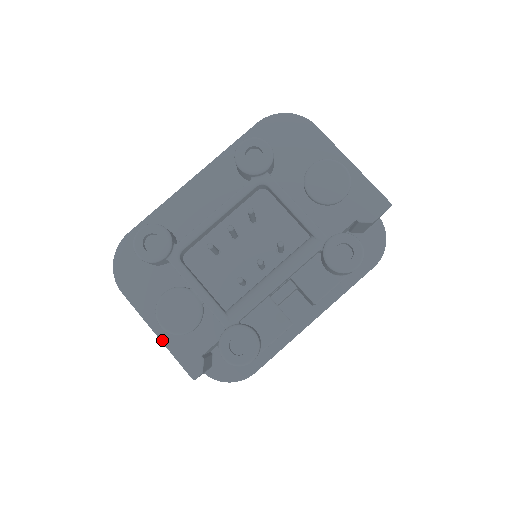
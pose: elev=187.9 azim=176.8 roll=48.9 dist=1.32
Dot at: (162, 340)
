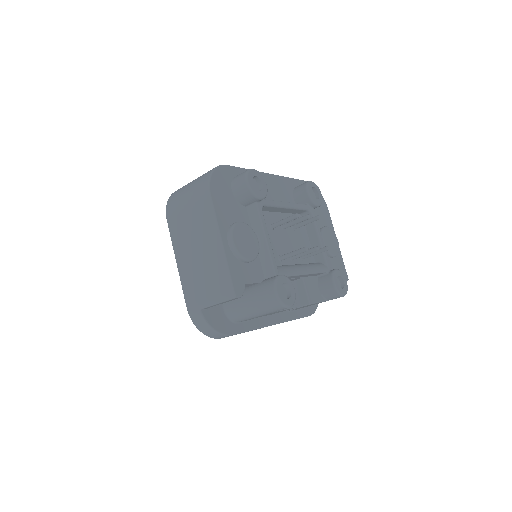
Dot at: (225, 252)
